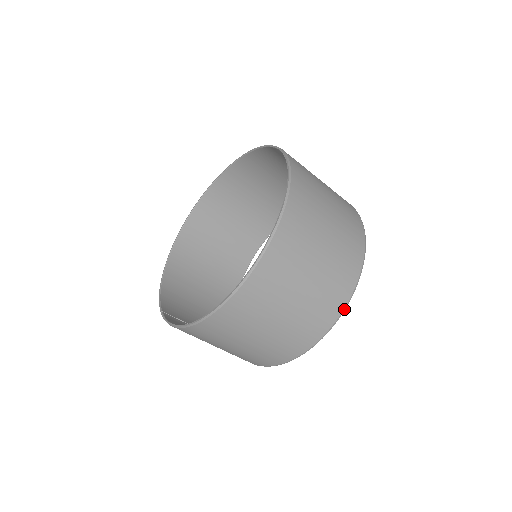
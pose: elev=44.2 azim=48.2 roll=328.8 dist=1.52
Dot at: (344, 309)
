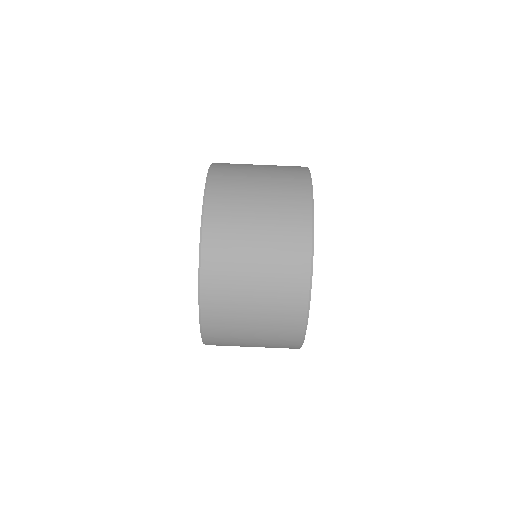
Dot at: (312, 241)
